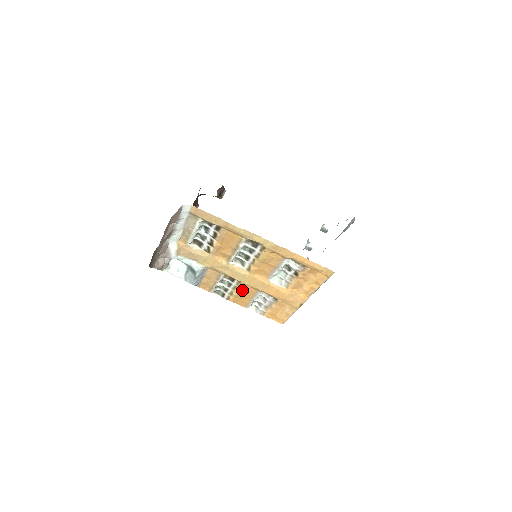
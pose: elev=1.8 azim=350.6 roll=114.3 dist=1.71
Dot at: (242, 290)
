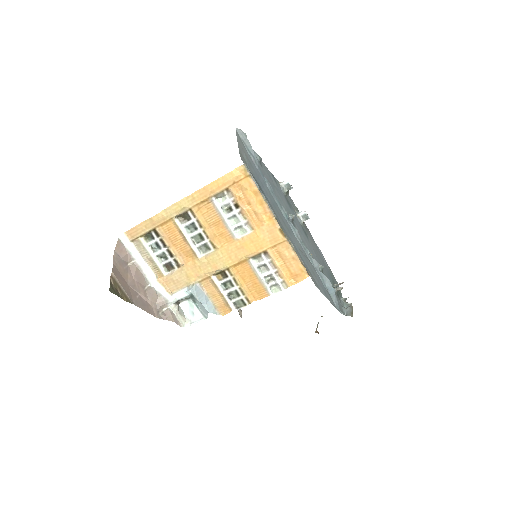
Dot at: (241, 276)
